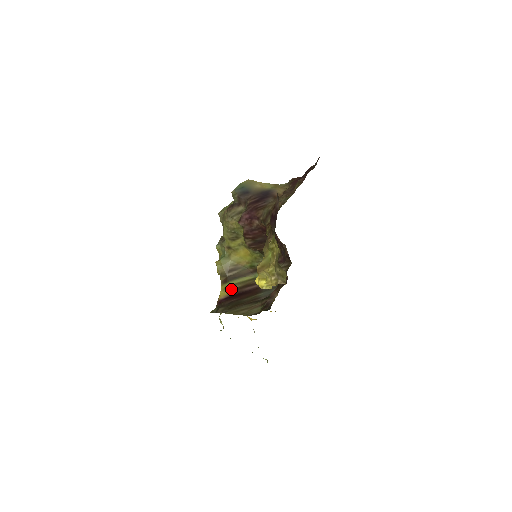
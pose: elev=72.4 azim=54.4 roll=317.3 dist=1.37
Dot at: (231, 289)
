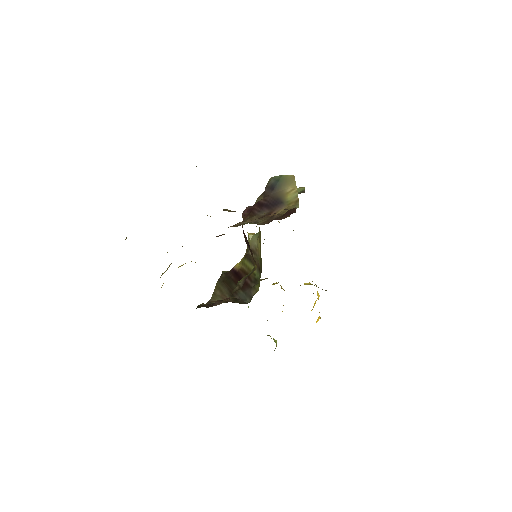
Dot at: (242, 266)
